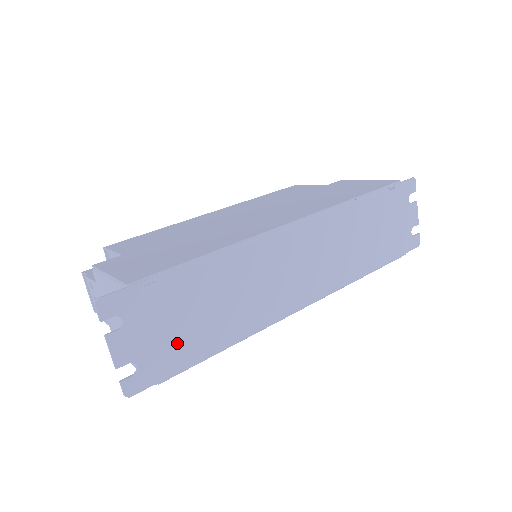
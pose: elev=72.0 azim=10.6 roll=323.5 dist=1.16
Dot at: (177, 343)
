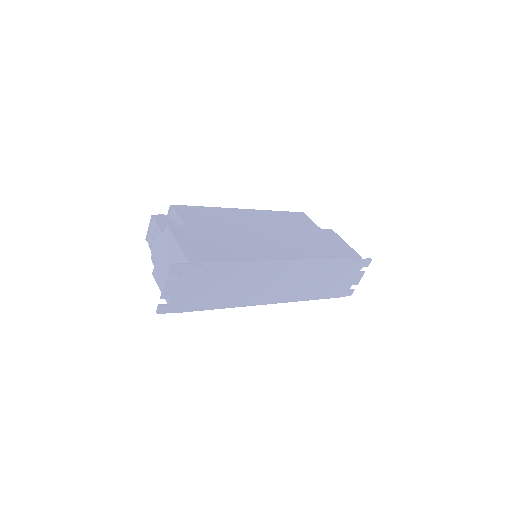
Dot at: (195, 298)
